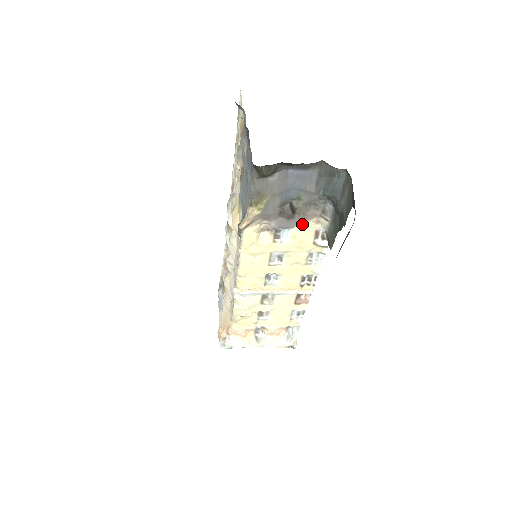
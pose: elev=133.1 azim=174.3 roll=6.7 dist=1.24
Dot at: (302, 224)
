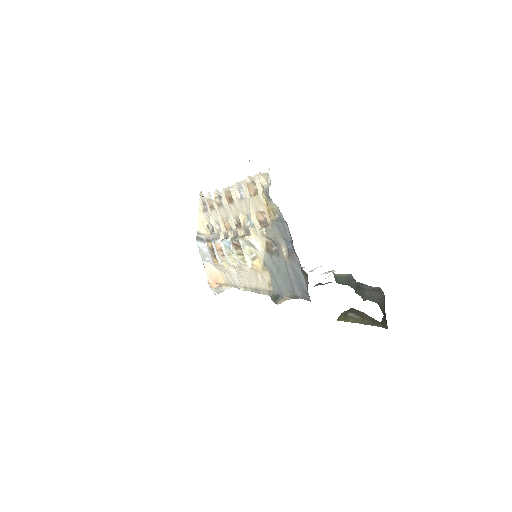
Dot at: occluded
